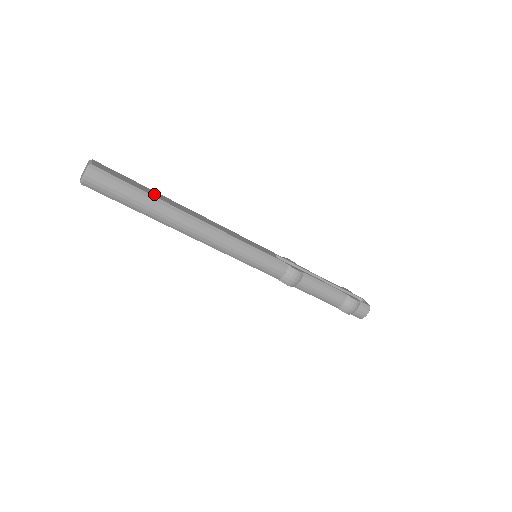
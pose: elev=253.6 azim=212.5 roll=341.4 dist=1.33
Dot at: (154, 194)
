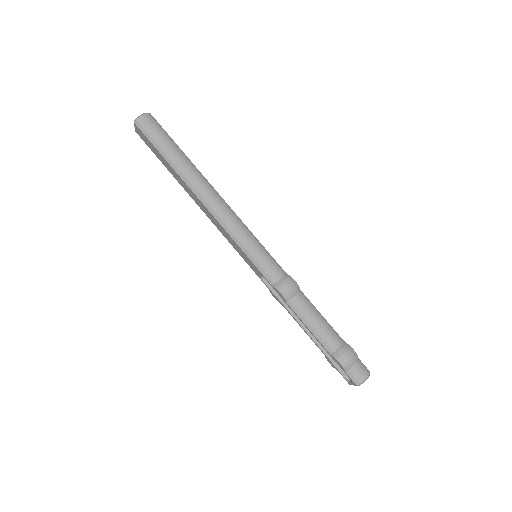
Dot at: occluded
